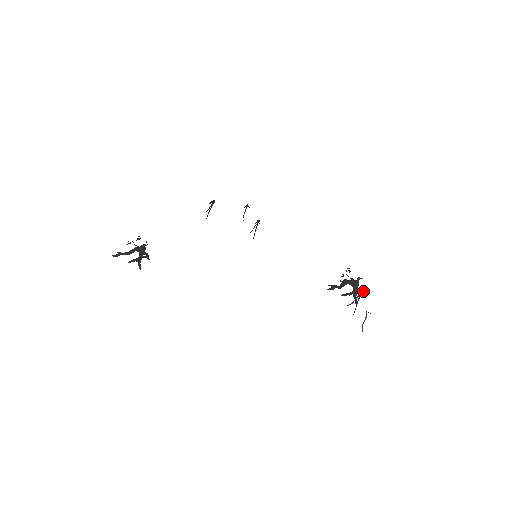
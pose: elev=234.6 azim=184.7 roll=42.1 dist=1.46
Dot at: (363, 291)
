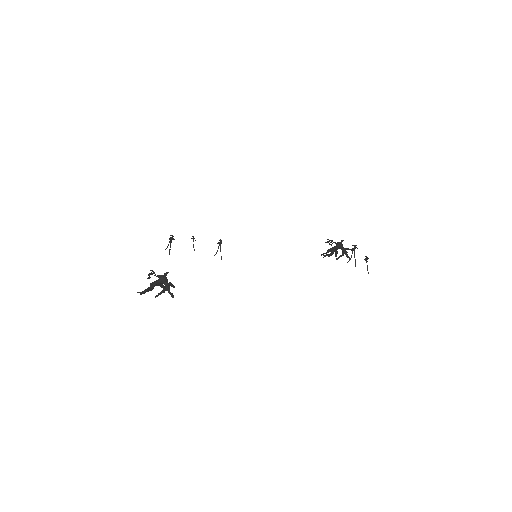
Dot at: (355, 245)
